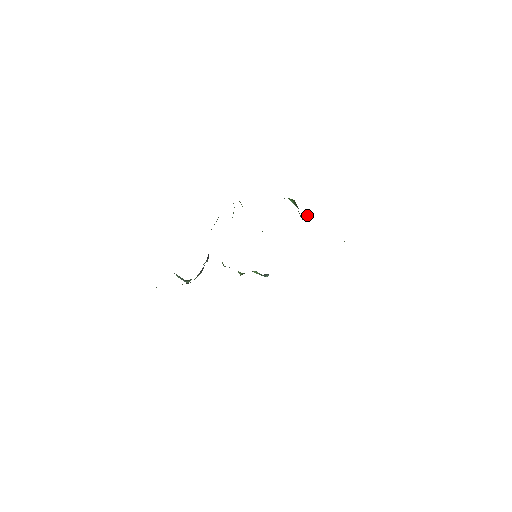
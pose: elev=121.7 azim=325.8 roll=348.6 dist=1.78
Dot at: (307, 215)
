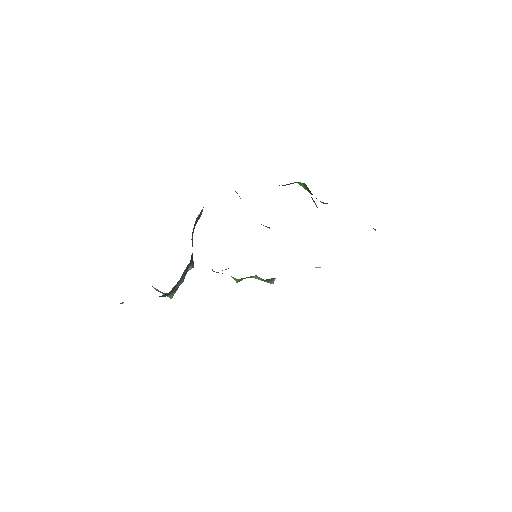
Dot at: (324, 203)
